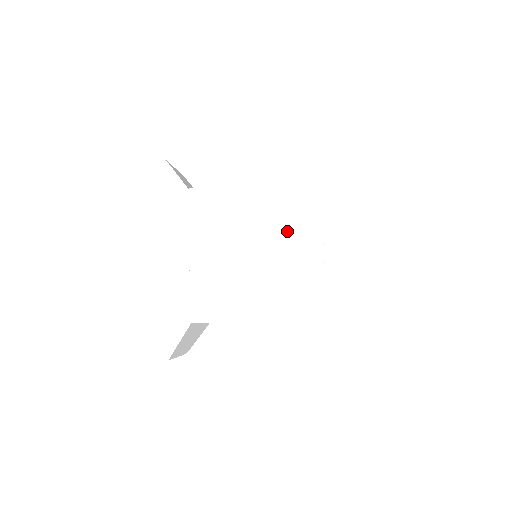
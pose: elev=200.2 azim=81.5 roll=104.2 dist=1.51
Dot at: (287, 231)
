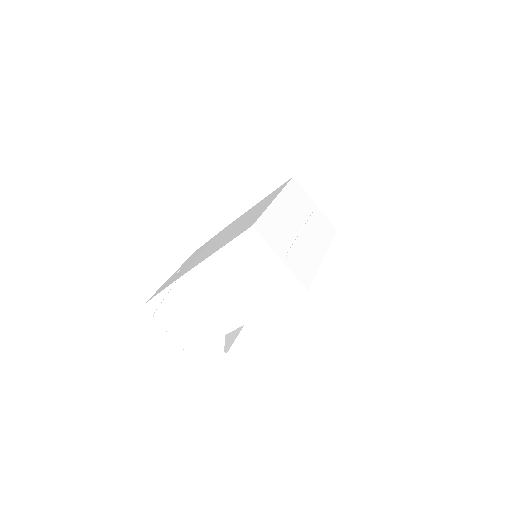
Dot at: occluded
